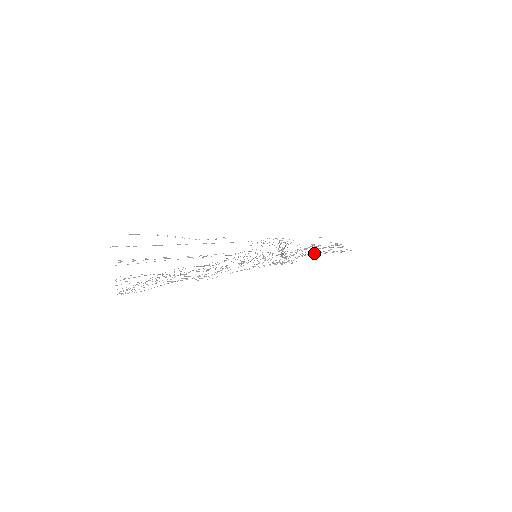
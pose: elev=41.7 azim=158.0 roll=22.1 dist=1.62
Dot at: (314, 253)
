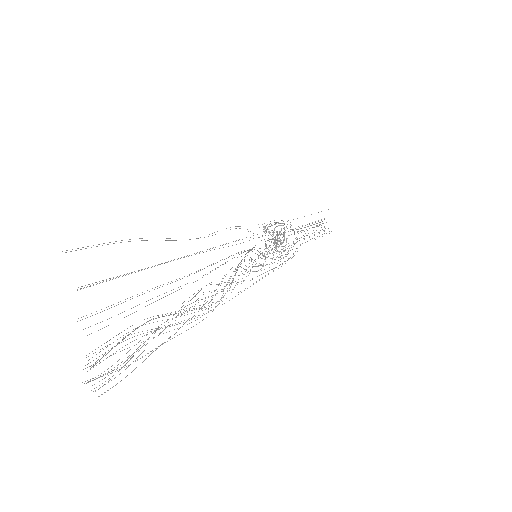
Dot at: occluded
